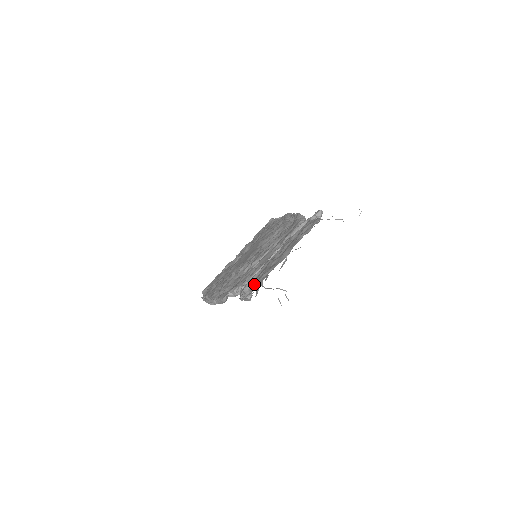
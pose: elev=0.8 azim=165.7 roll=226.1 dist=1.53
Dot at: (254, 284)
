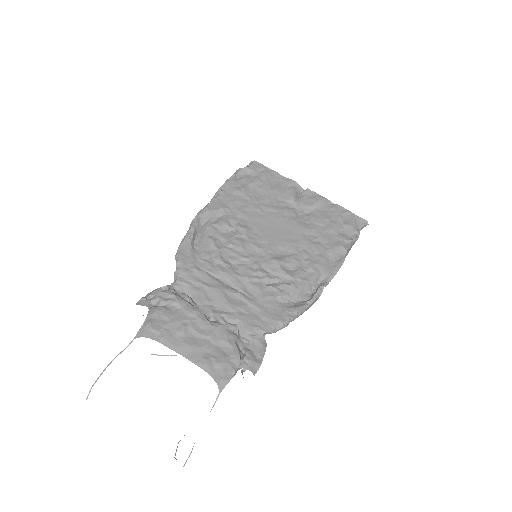
Dot at: (151, 316)
